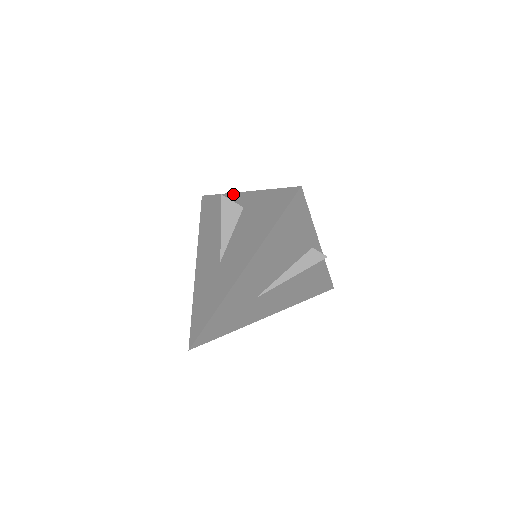
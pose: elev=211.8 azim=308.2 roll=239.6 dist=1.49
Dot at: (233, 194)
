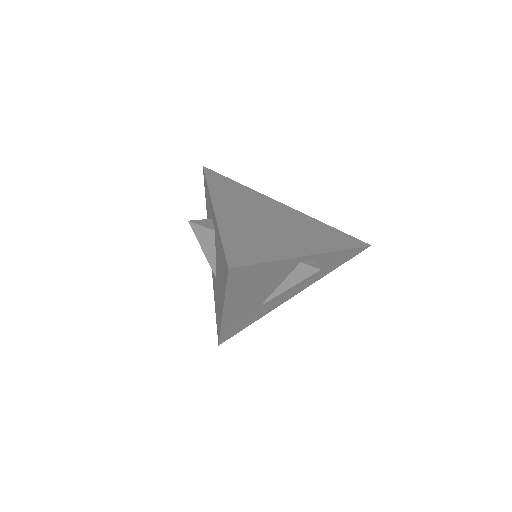
Dot at: (210, 200)
